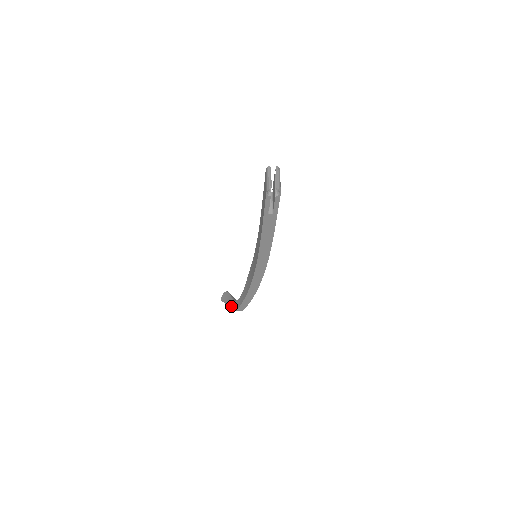
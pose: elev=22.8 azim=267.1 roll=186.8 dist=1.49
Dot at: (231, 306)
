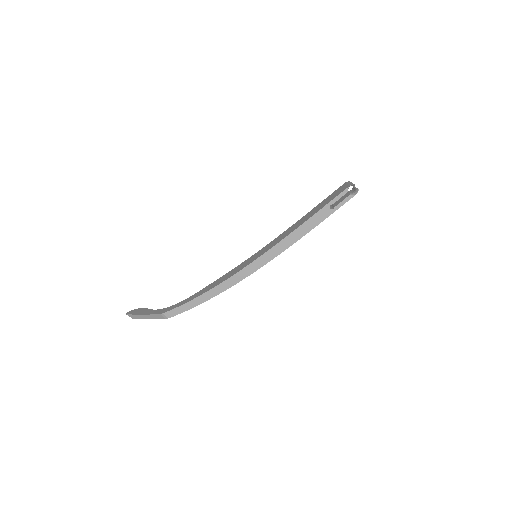
Dot at: (151, 313)
